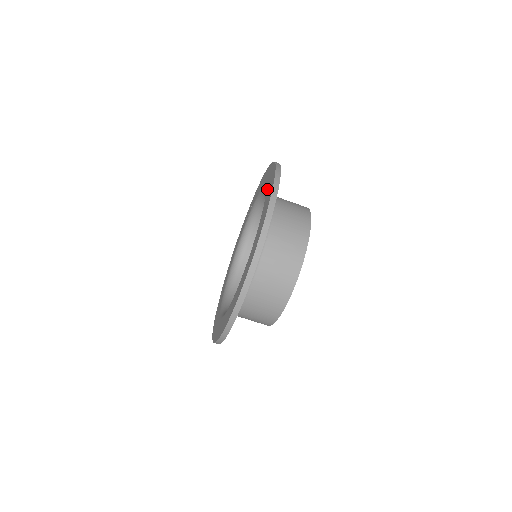
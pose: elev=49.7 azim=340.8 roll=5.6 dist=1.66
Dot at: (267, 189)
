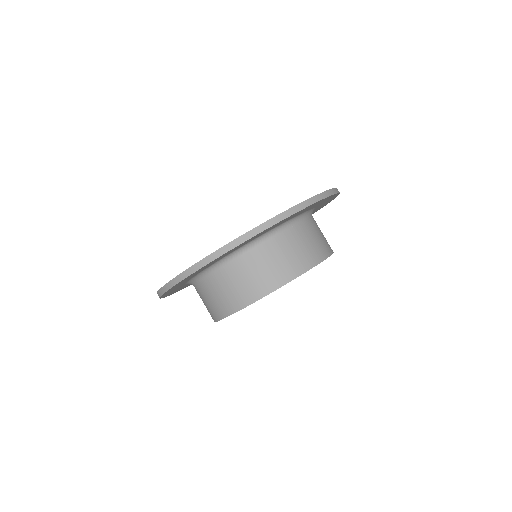
Dot at: occluded
